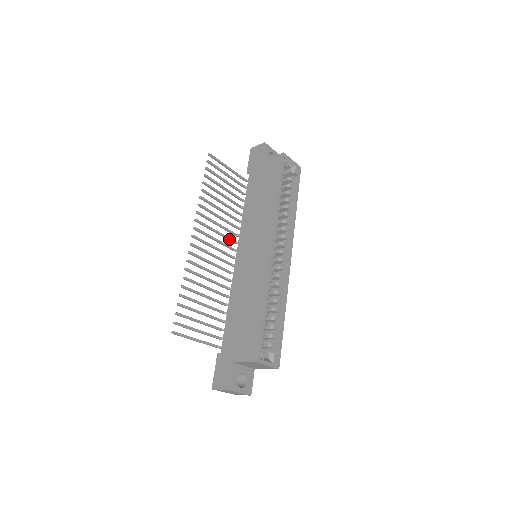
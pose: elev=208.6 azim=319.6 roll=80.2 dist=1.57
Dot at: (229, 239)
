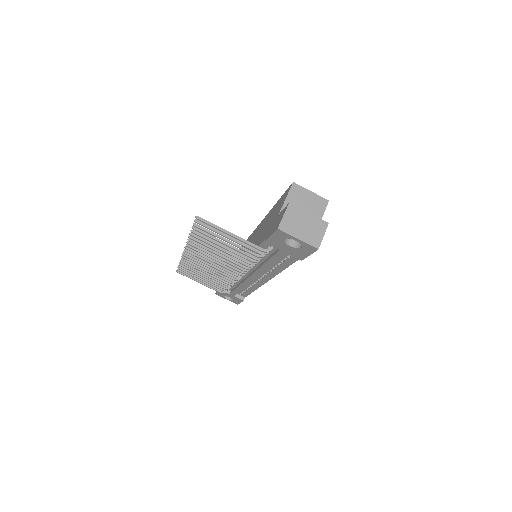
Dot at: (226, 275)
